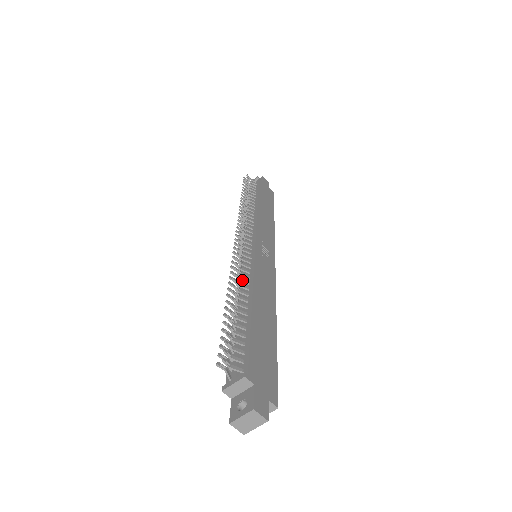
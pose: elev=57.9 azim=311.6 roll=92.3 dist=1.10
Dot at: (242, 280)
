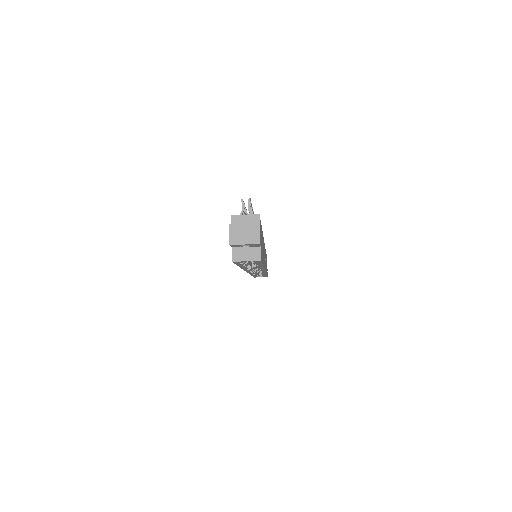
Dot at: occluded
